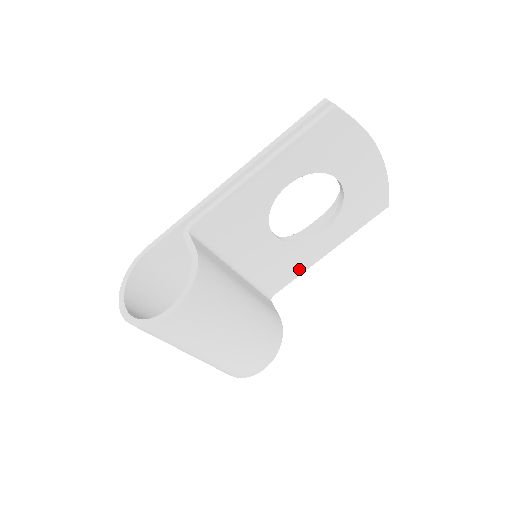
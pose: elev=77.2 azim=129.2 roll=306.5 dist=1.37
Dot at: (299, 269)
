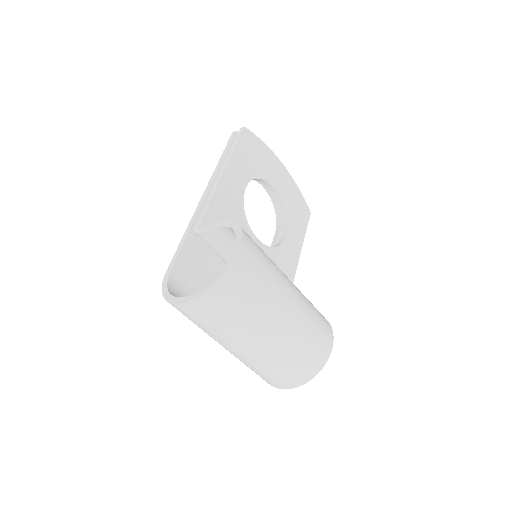
Dot at: (289, 278)
